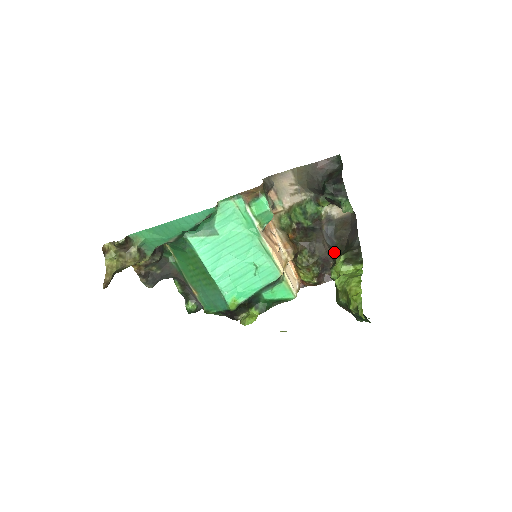
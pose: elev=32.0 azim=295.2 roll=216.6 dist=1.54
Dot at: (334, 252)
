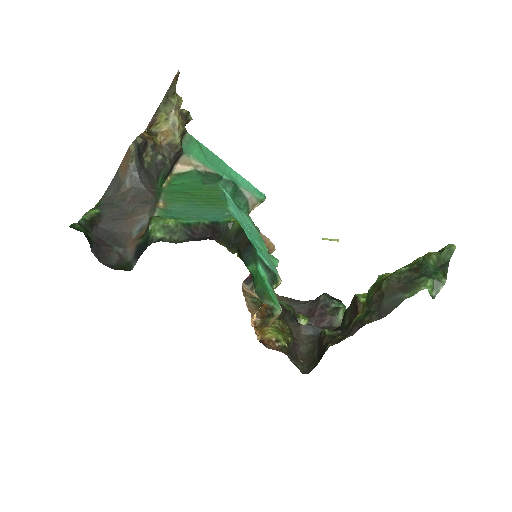
Dot at: (316, 338)
